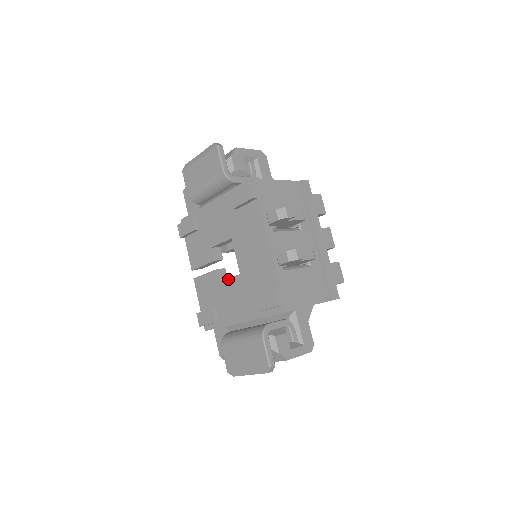
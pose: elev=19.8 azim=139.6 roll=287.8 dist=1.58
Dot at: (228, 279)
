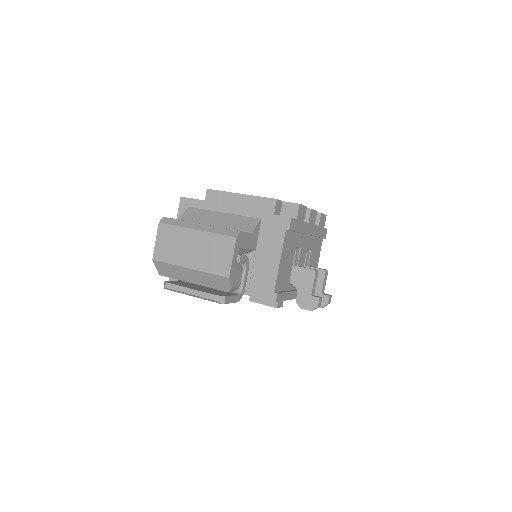
Dot at: occluded
